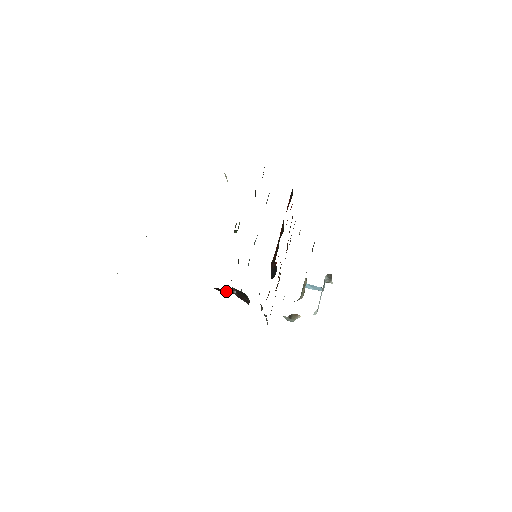
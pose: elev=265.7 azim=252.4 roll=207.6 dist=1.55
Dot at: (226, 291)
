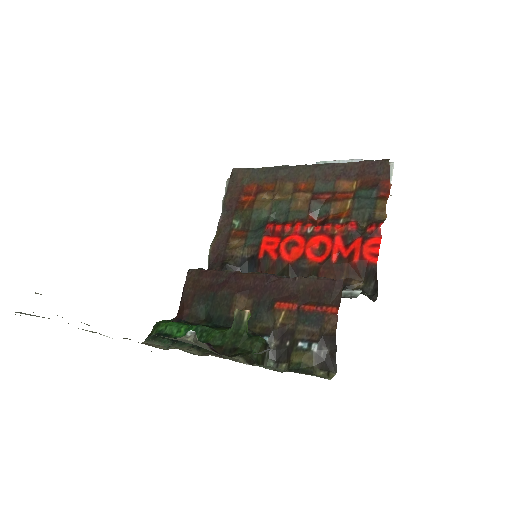
Dot at: occluded
